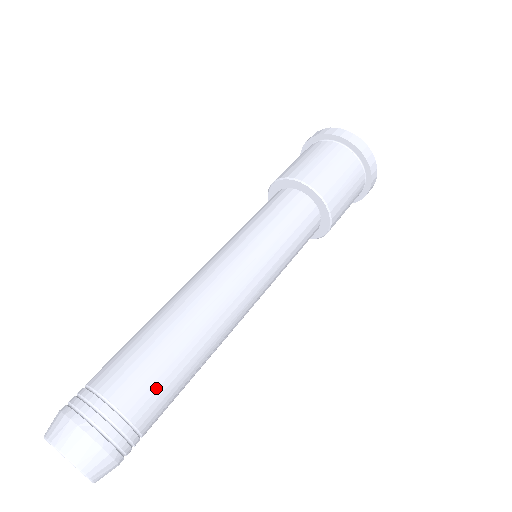
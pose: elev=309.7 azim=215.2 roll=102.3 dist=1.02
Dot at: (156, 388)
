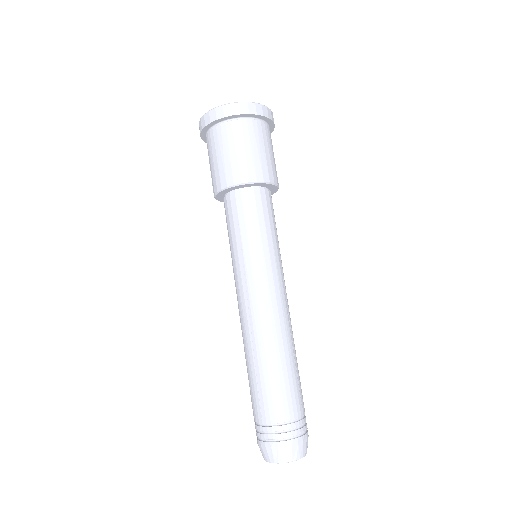
Dot at: occluded
